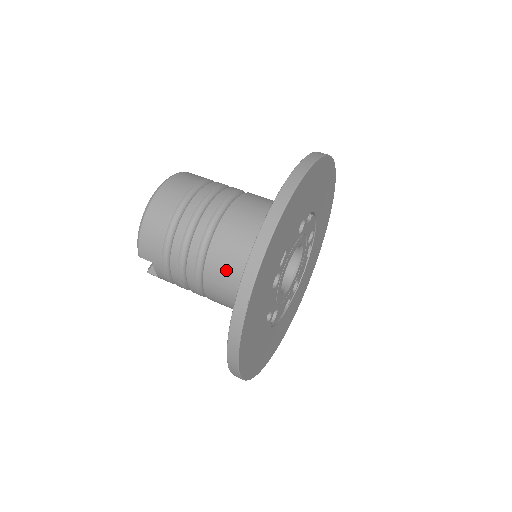
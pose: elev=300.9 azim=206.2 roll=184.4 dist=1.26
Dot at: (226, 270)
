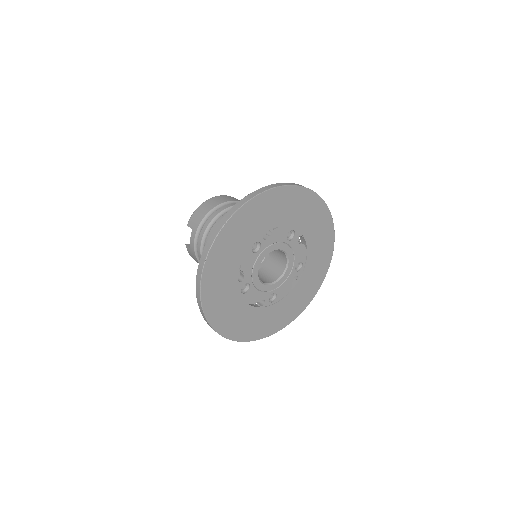
Dot at: occluded
